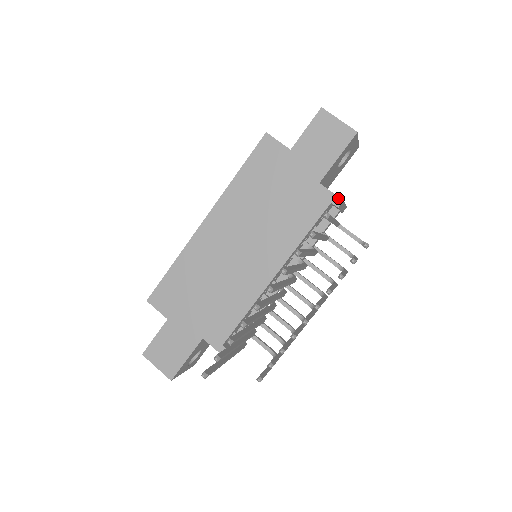
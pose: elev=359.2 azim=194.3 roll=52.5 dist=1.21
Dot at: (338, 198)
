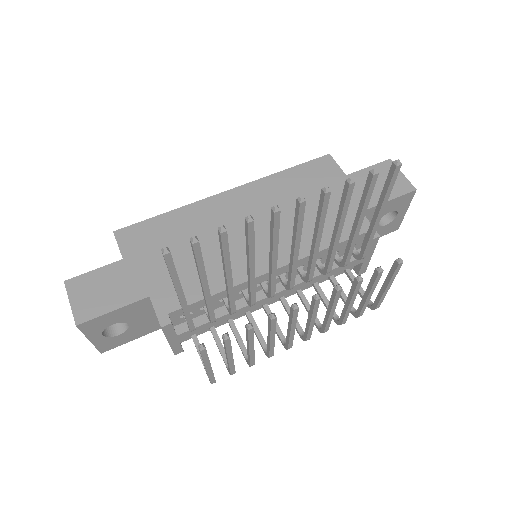
Dot at: occluded
